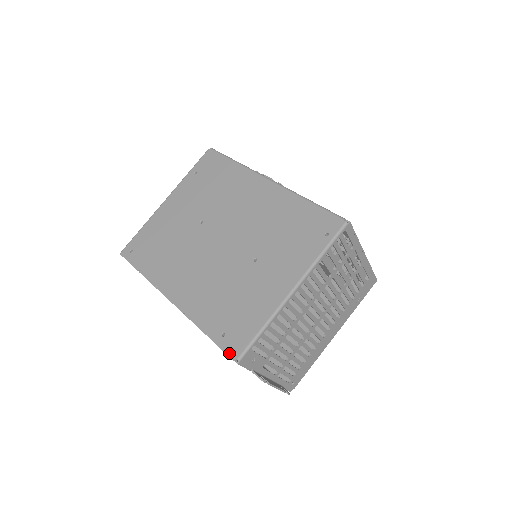
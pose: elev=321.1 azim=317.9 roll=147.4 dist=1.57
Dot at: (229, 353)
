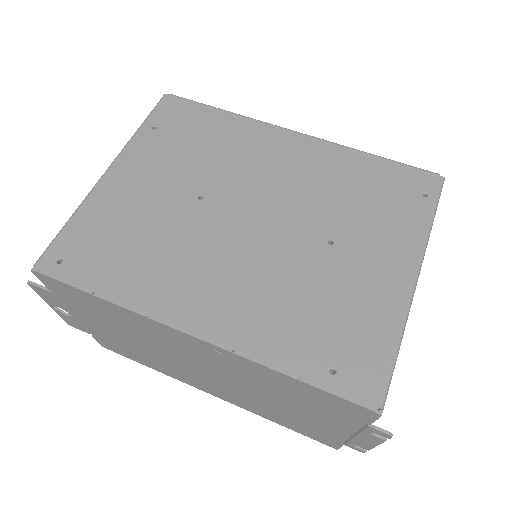
Dot at: (360, 400)
